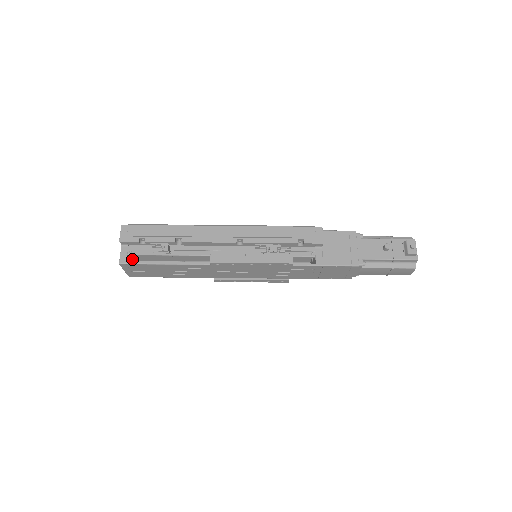
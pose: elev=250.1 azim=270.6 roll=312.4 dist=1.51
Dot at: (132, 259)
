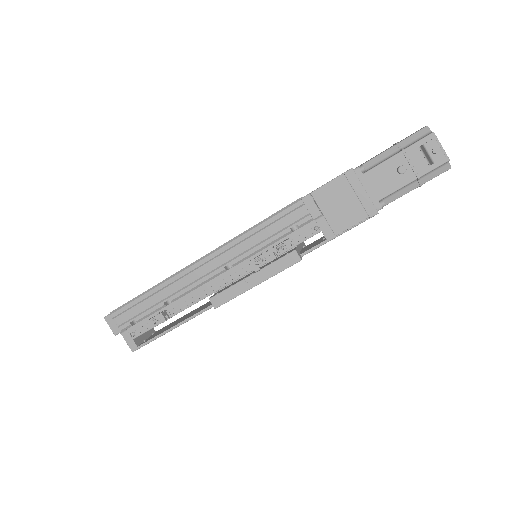
Dot at: occluded
